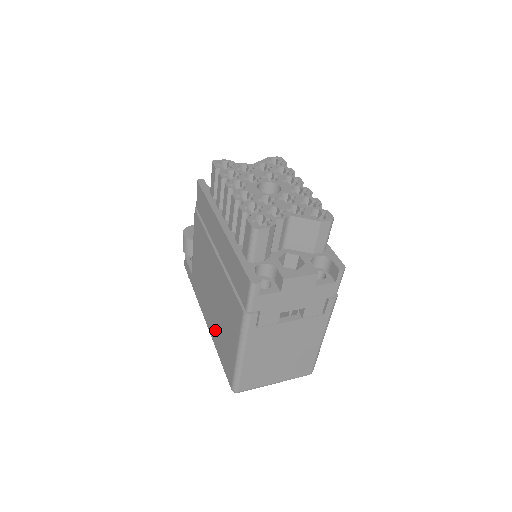
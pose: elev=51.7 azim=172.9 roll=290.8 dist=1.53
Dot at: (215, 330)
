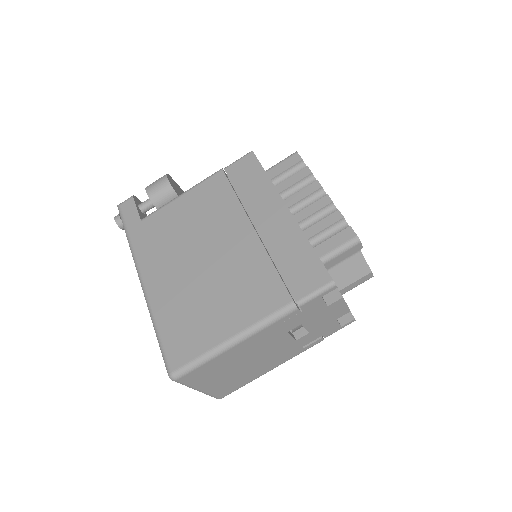
Dot at: (174, 298)
